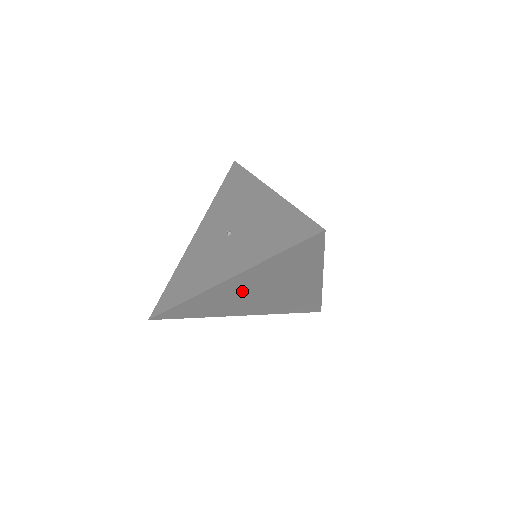
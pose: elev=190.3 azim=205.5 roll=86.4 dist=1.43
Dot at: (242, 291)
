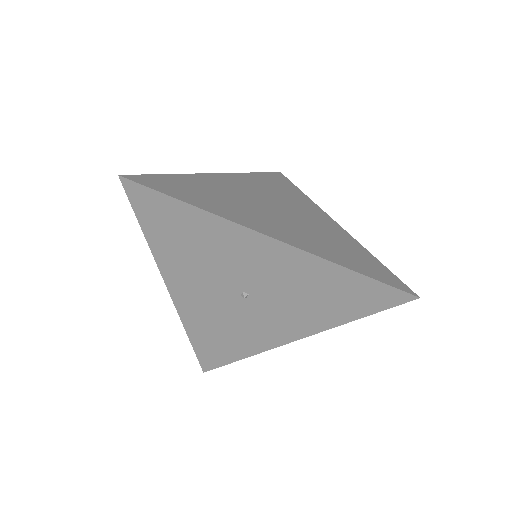
Dot at: occluded
